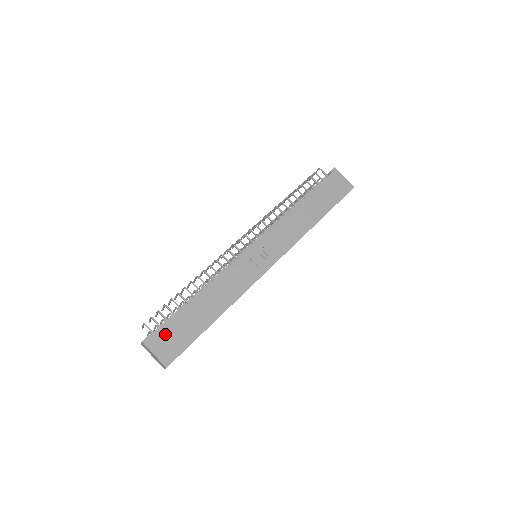
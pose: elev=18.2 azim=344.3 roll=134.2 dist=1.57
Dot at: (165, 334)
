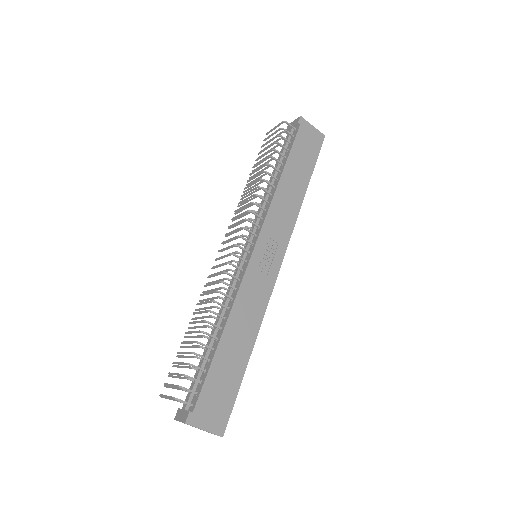
Dot at: (206, 400)
